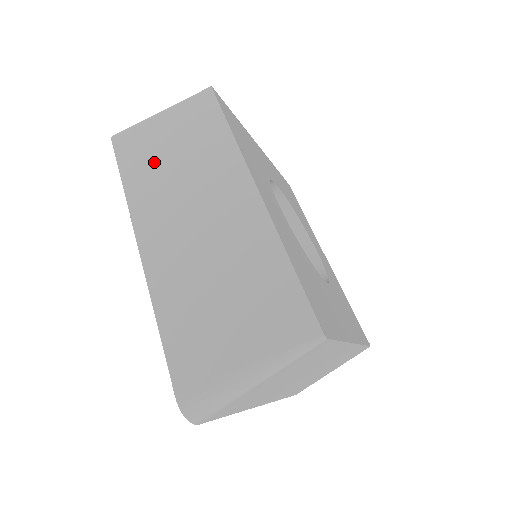
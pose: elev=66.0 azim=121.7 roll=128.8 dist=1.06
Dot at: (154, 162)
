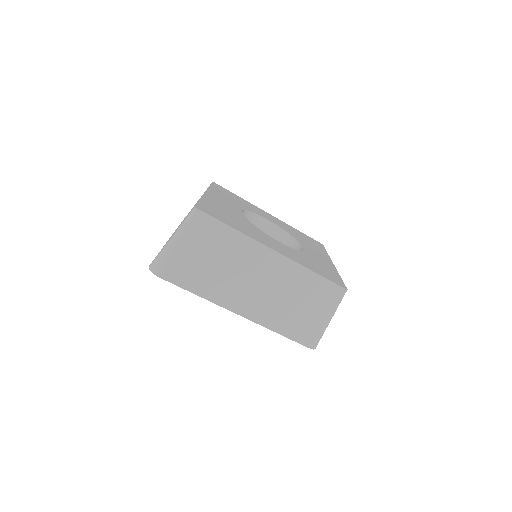
Dot at: occluded
